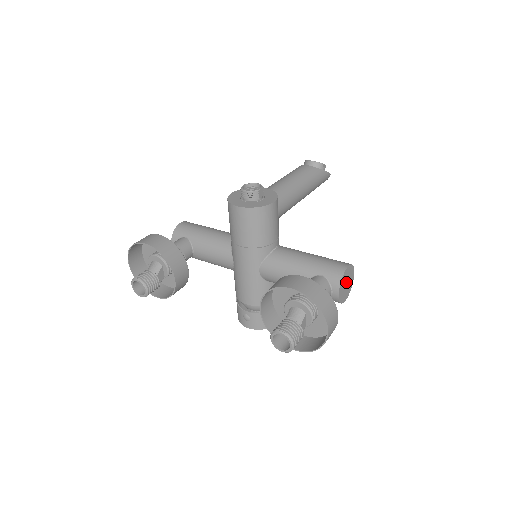
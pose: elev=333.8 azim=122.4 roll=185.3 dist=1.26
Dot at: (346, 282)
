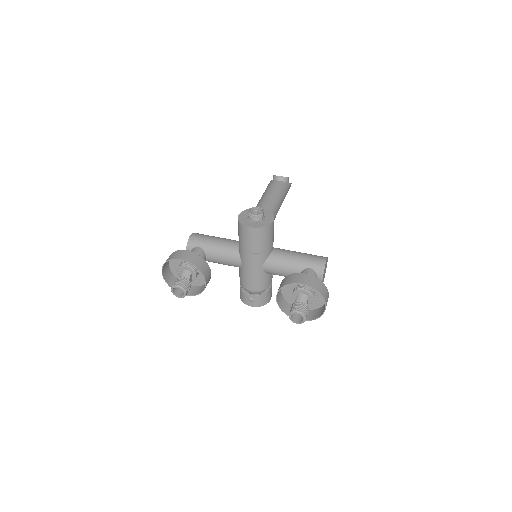
Dot at: occluded
